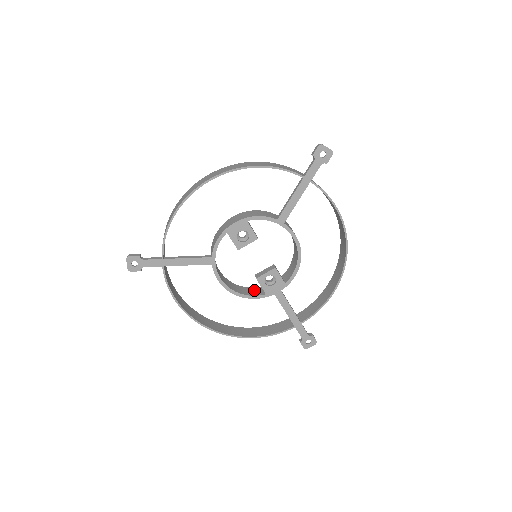
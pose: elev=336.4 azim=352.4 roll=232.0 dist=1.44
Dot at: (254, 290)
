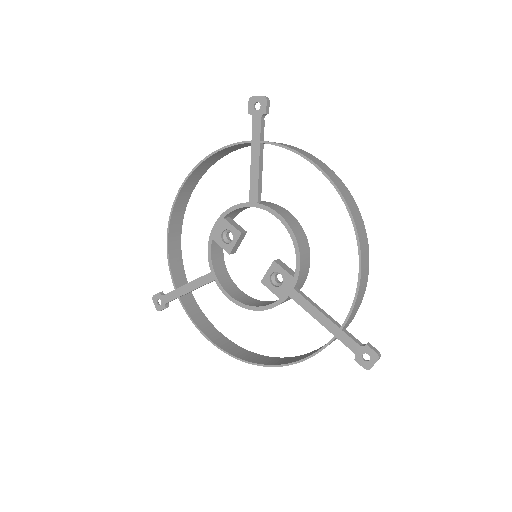
Dot at: occluded
